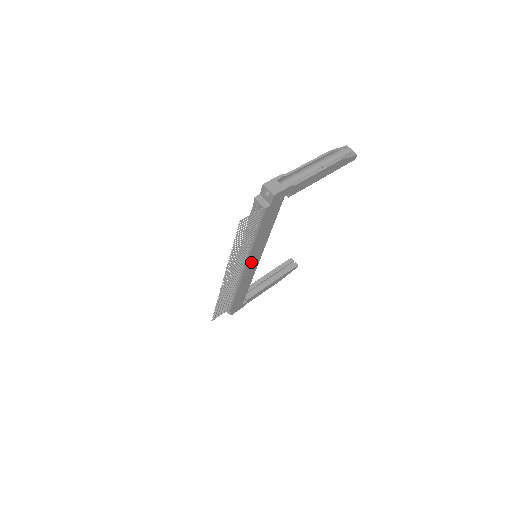
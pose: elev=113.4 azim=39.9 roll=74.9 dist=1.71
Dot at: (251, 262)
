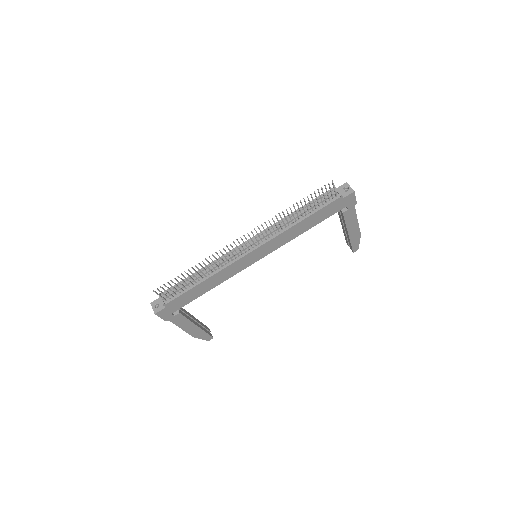
Dot at: (261, 249)
